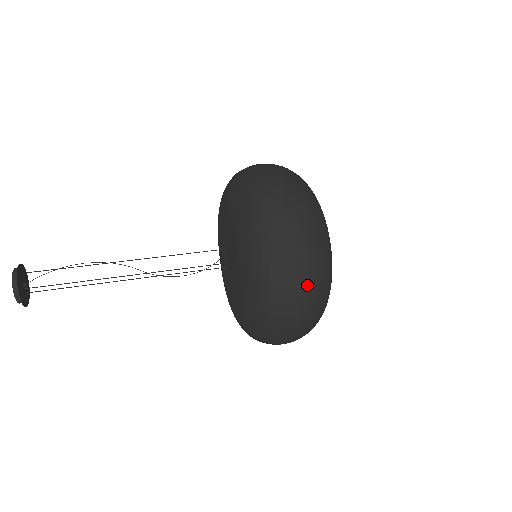
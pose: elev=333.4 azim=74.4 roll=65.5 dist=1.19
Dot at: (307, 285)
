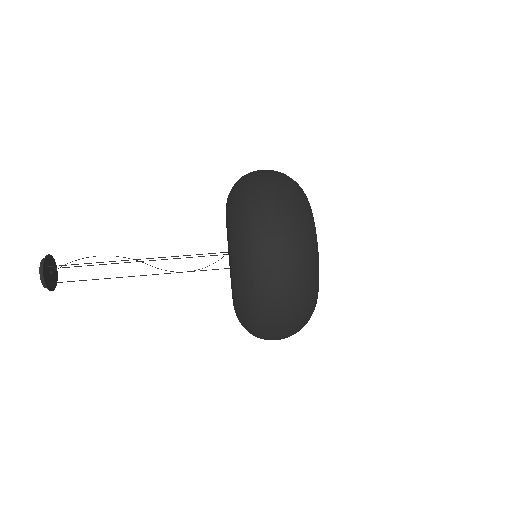
Dot at: occluded
